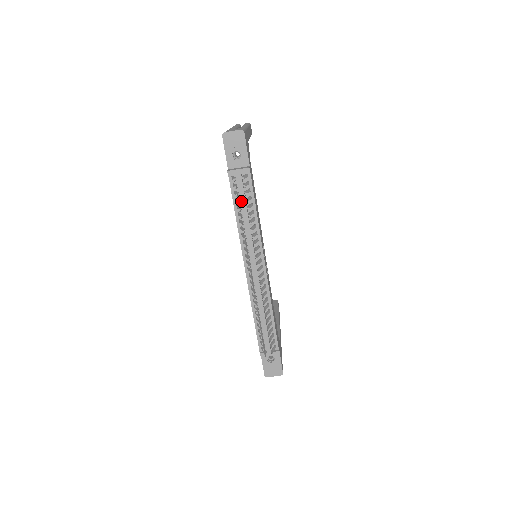
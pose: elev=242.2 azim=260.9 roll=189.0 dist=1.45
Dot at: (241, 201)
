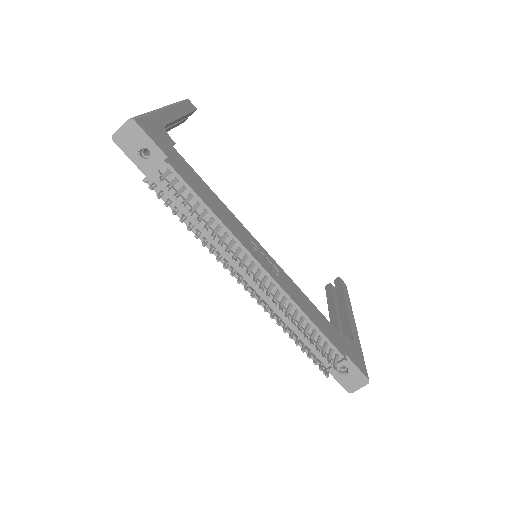
Dot at: occluded
